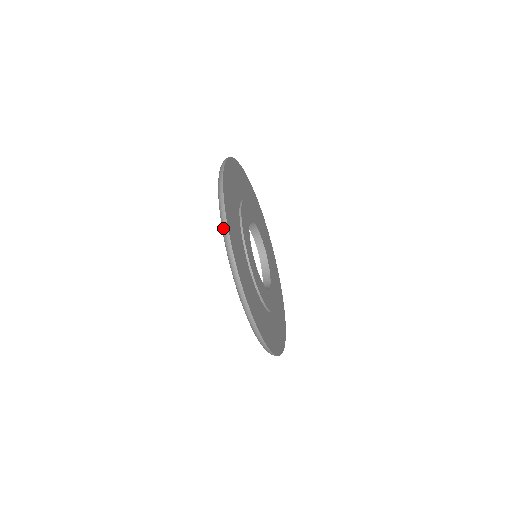
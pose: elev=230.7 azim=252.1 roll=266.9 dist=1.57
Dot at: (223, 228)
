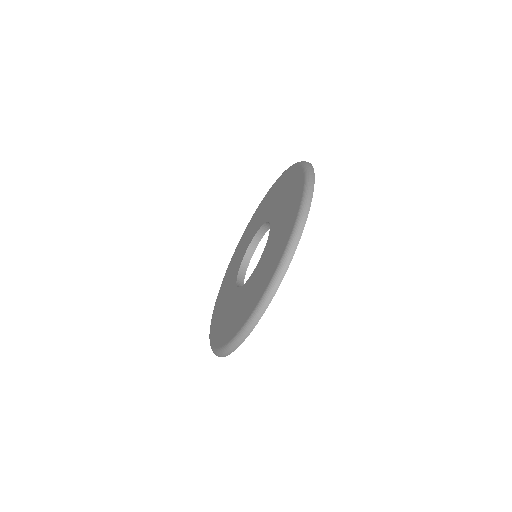
Dot at: (308, 168)
